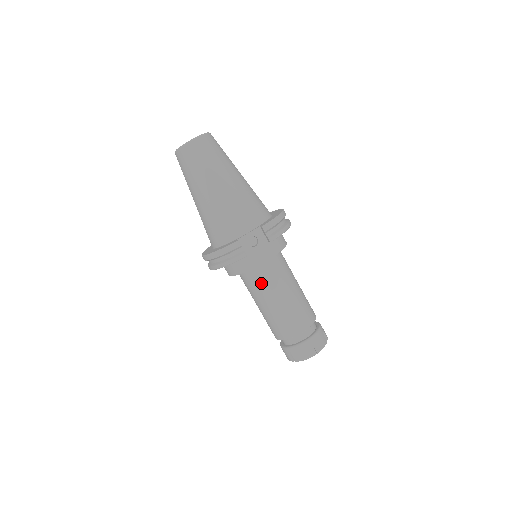
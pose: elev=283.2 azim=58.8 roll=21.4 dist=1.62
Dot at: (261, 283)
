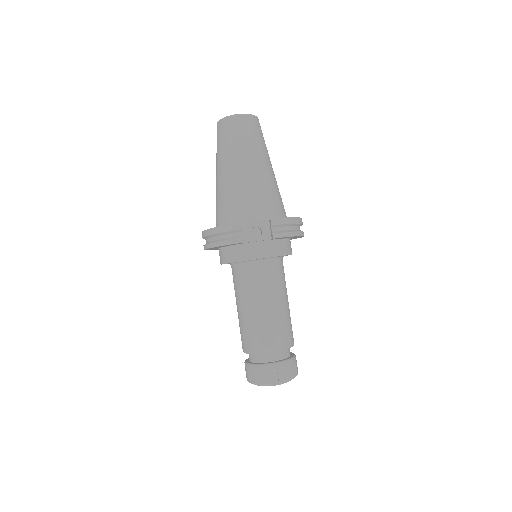
Dot at: (249, 281)
